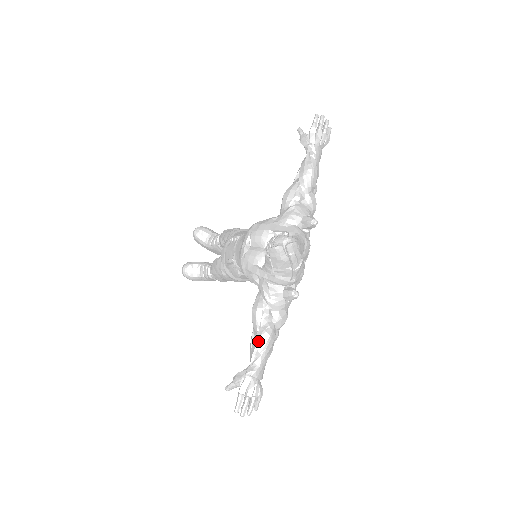
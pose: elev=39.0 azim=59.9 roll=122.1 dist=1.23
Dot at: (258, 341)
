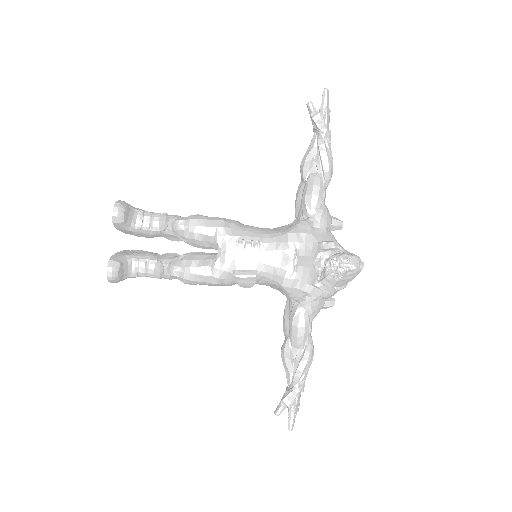
Dot at: (309, 358)
